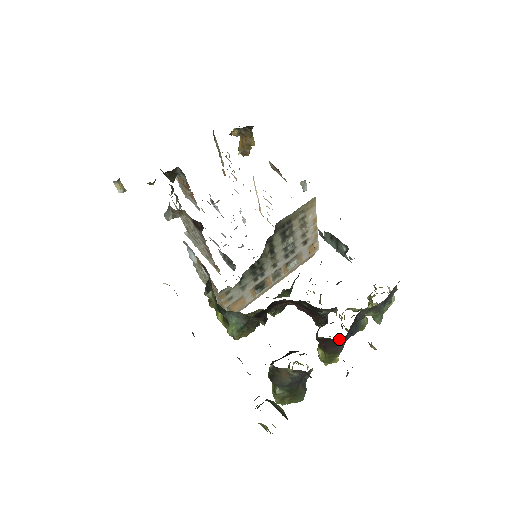
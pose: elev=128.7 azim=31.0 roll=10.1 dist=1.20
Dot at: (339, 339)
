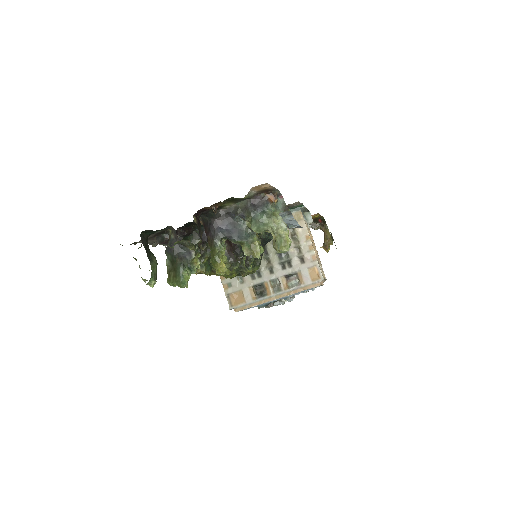
Dot at: (210, 221)
